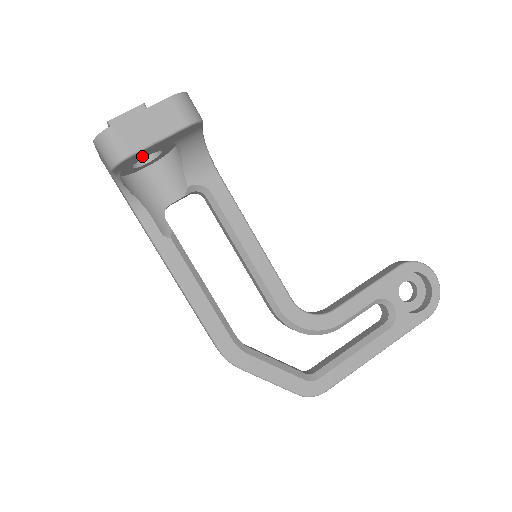
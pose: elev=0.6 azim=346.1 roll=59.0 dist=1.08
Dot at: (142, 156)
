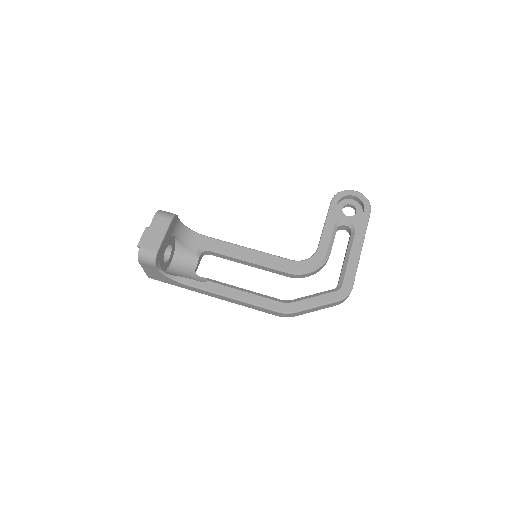
Dot at: (163, 250)
